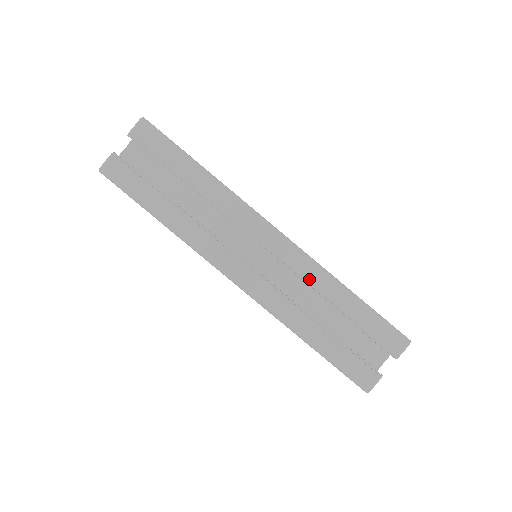
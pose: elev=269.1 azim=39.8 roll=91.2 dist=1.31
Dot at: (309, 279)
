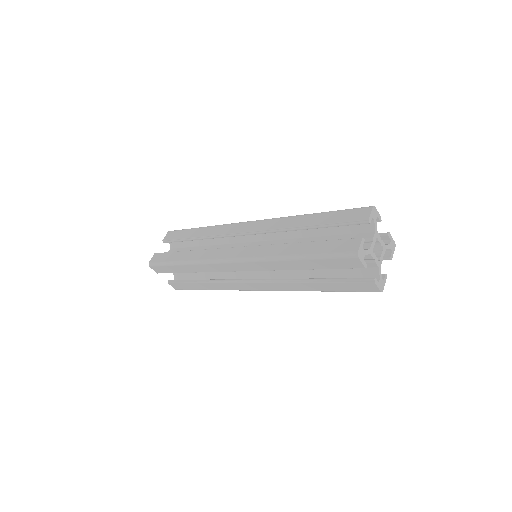
Dot at: (279, 226)
